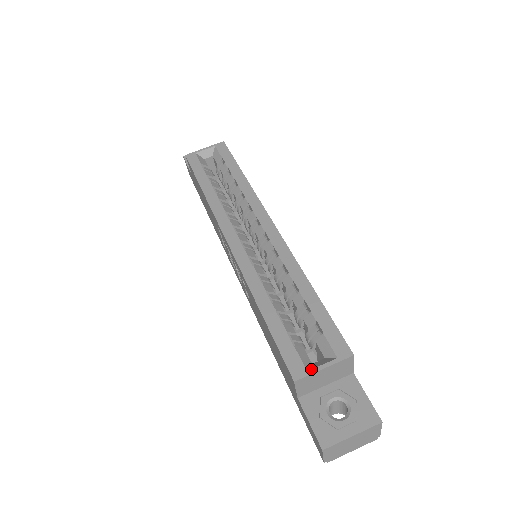
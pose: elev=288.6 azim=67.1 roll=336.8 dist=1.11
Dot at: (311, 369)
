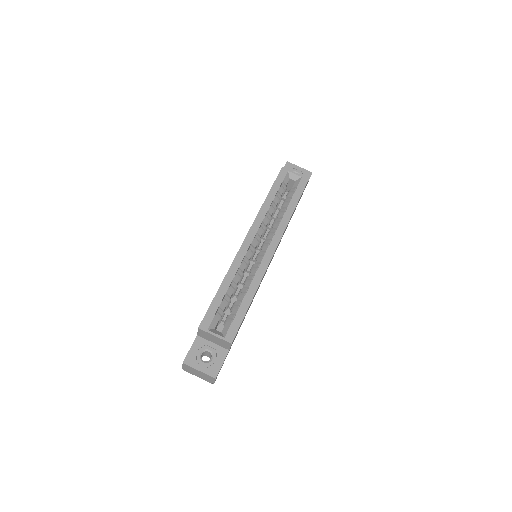
Dot at: (210, 331)
